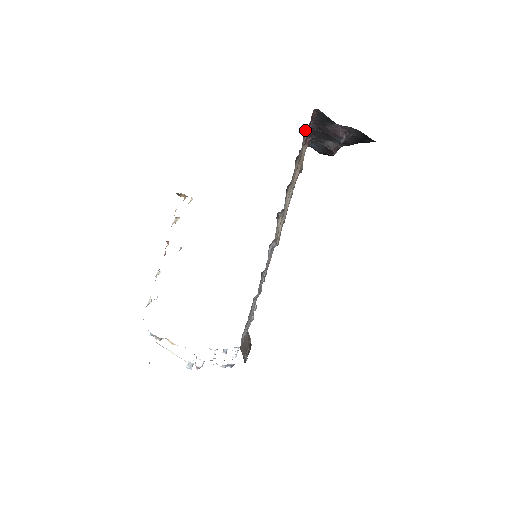
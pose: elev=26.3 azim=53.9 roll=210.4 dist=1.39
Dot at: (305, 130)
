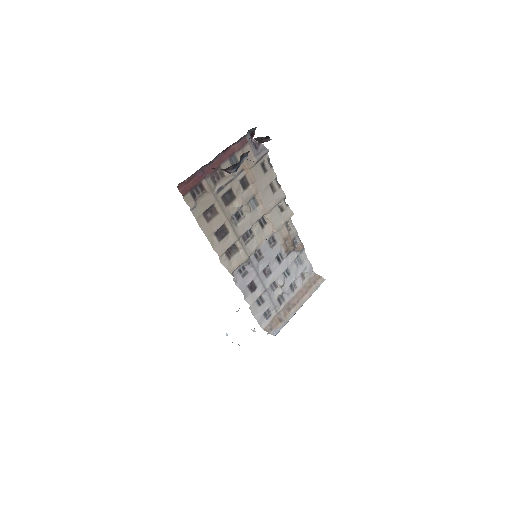
Dot at: (196, 188)
